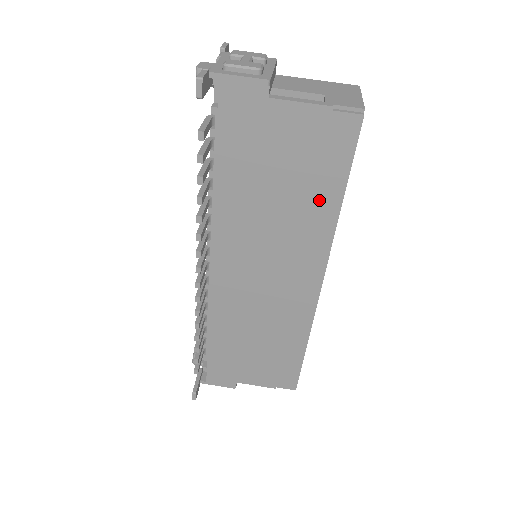
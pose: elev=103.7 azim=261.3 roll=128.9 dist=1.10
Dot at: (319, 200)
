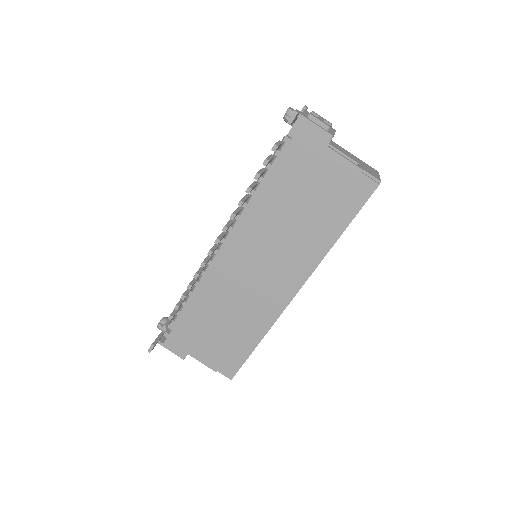
Dot at: (325, 228)
